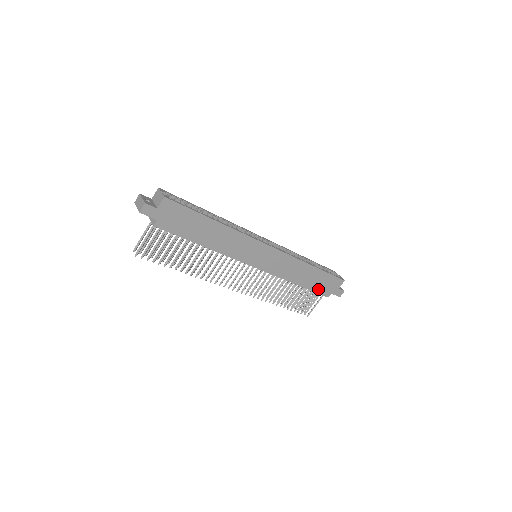
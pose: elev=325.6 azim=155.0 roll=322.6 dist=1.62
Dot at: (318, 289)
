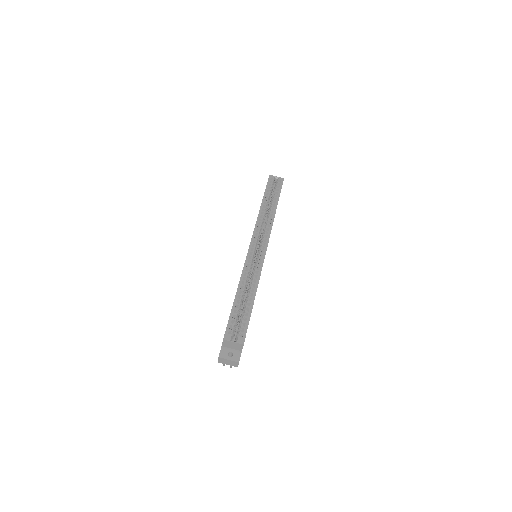
Dot at: occluded
